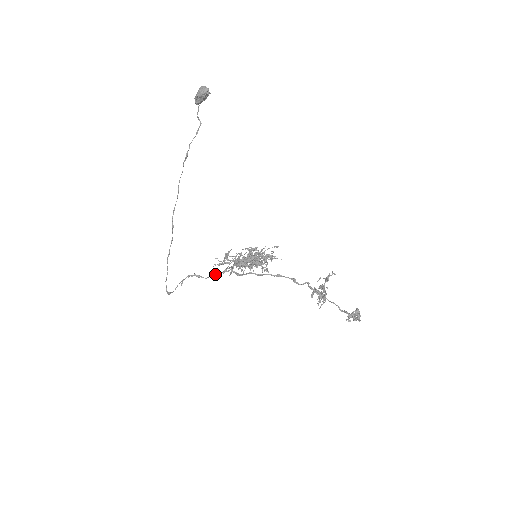
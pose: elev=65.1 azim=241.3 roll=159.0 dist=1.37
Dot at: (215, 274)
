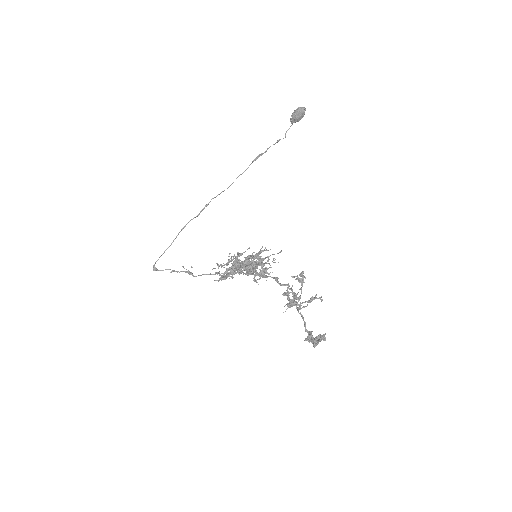
Dot at: (207, 274)
